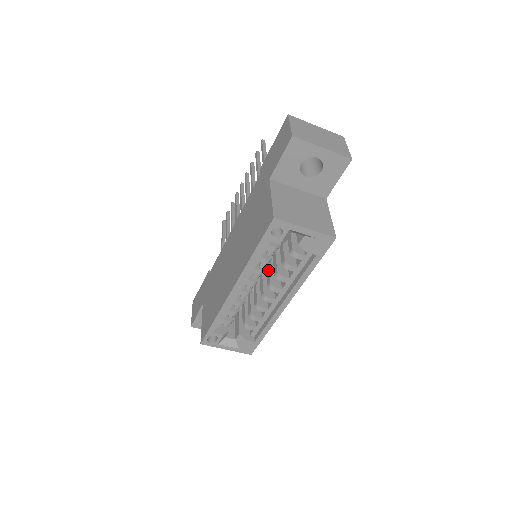
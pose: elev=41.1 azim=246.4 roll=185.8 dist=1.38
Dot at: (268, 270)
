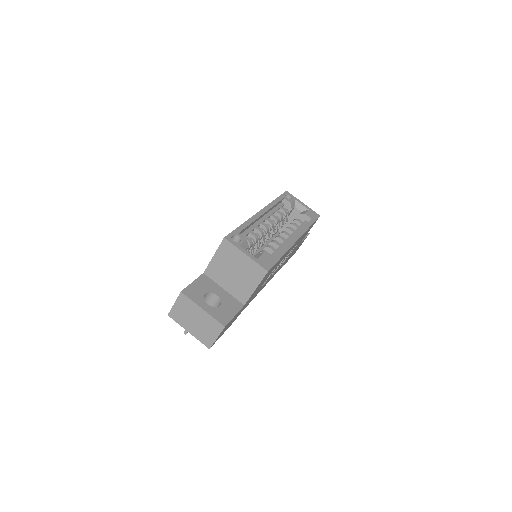
Dot at: occluded
